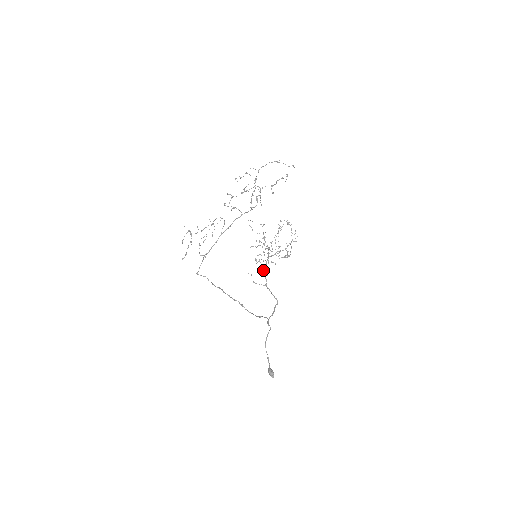
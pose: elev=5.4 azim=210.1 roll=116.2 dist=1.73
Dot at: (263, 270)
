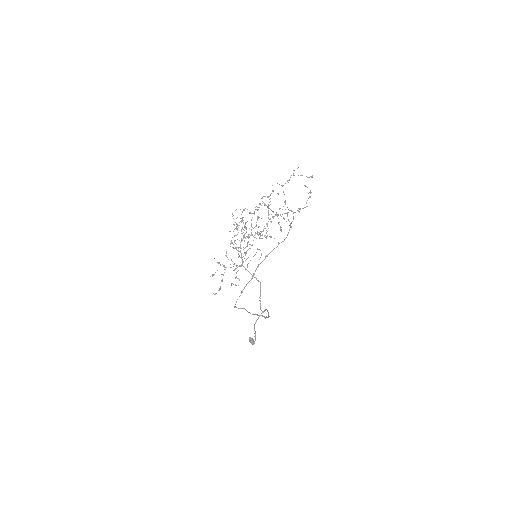
Dot at: (237, 250)
